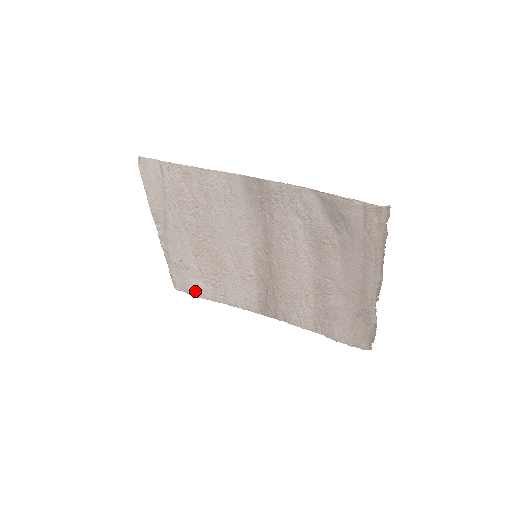
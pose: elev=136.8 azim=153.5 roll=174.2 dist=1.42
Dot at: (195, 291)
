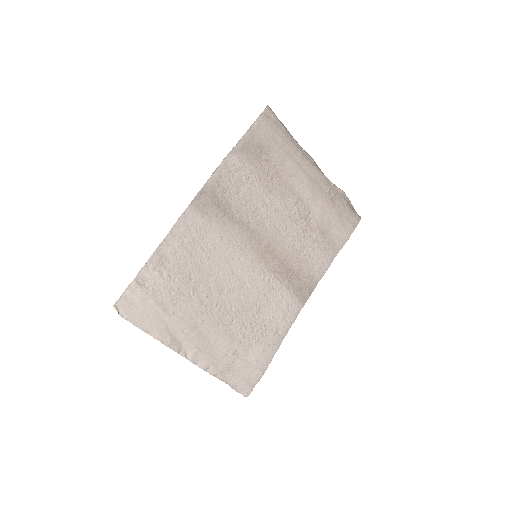
Dot at: (260, 366)
